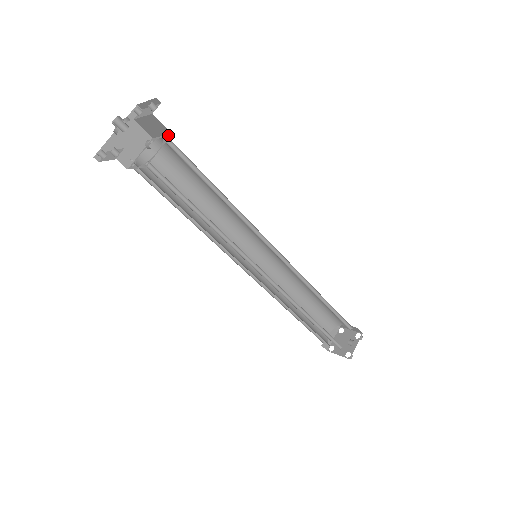
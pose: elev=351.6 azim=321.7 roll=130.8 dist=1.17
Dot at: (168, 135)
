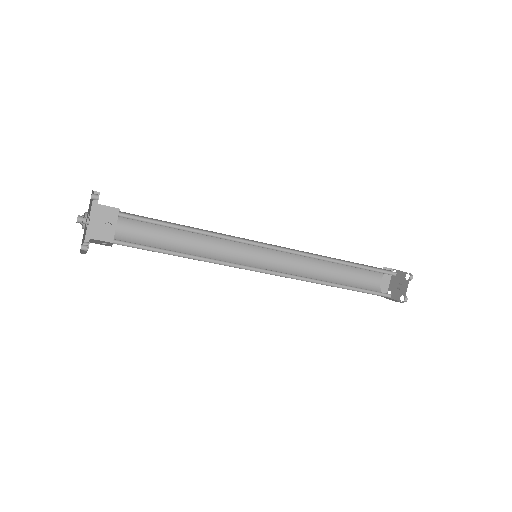
Dot at: occluded
